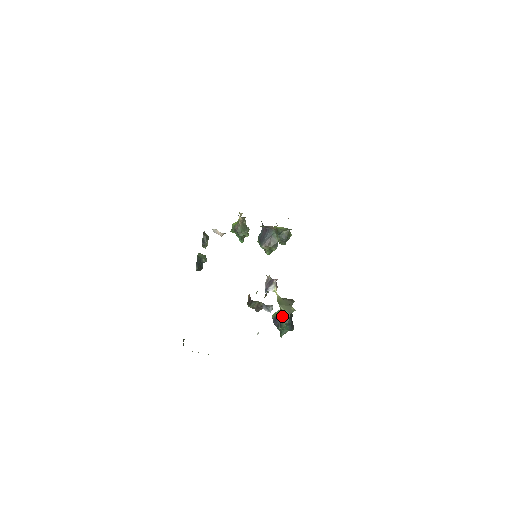
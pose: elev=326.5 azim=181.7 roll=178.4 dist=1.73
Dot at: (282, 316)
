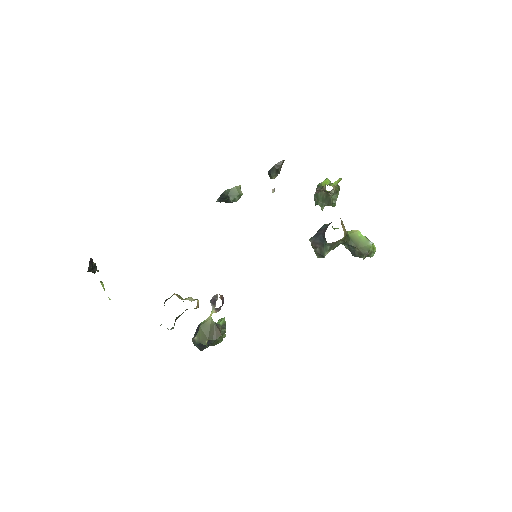
Dot at: (196, 335)
